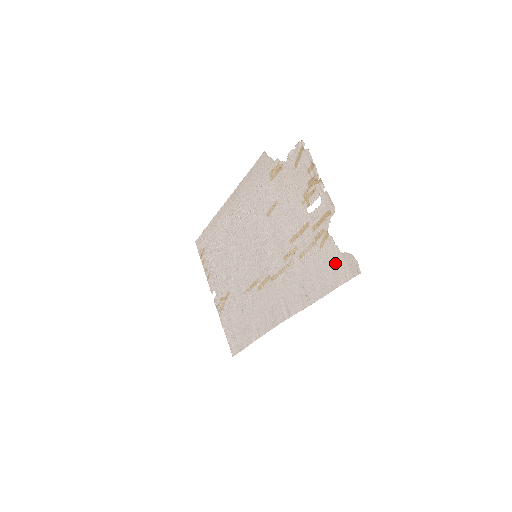
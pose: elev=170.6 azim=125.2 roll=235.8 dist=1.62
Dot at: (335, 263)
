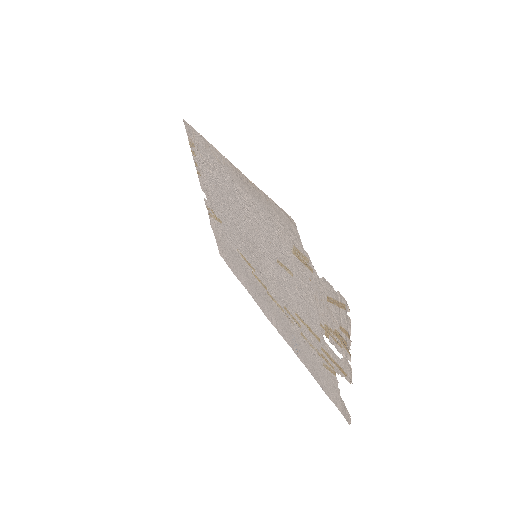
Dot at: (332, 389)
